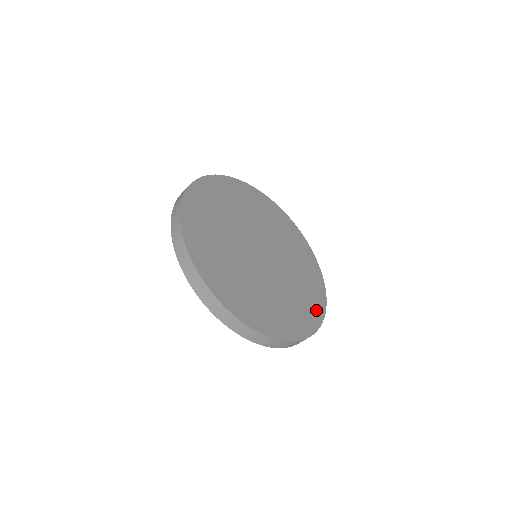
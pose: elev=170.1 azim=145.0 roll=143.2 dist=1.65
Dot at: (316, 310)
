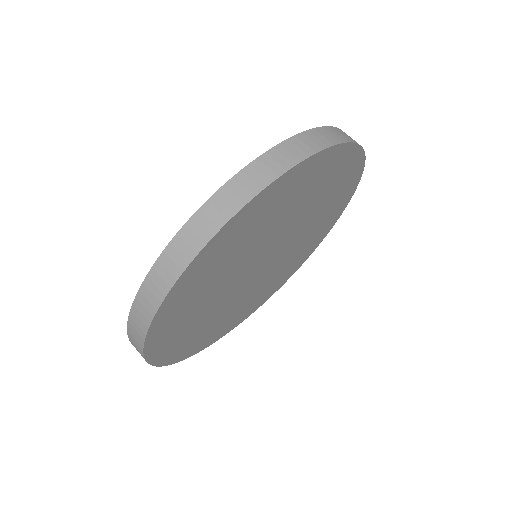
Dot at: (294, 269)
